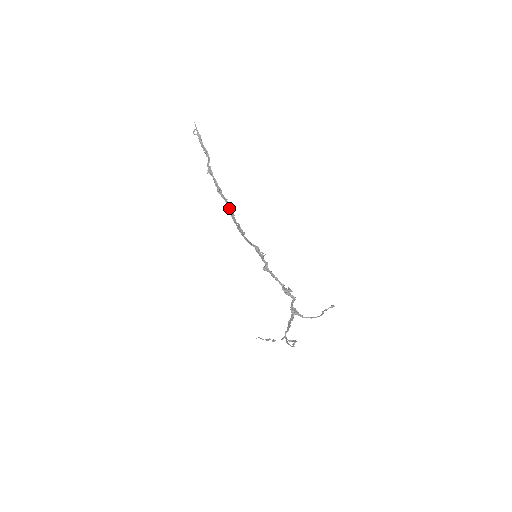
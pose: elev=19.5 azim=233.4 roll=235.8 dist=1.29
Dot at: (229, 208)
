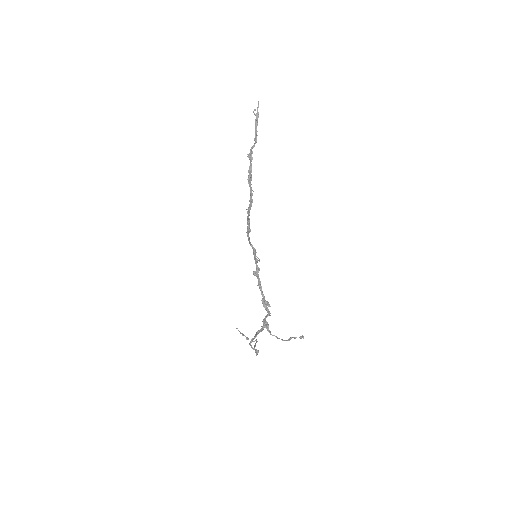
Dot at: (250, 200)
